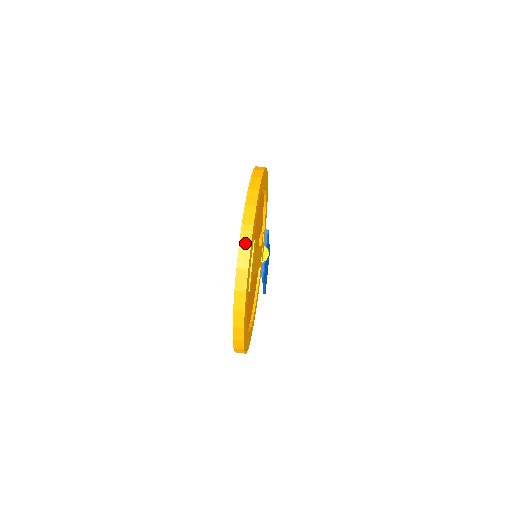
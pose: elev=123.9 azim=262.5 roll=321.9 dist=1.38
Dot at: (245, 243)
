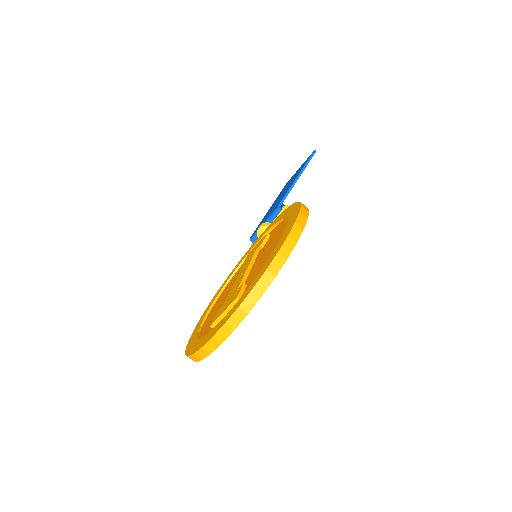
Dot at: (232, 324)
